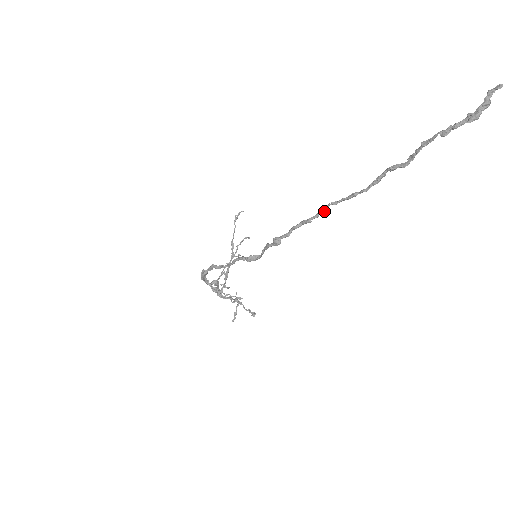
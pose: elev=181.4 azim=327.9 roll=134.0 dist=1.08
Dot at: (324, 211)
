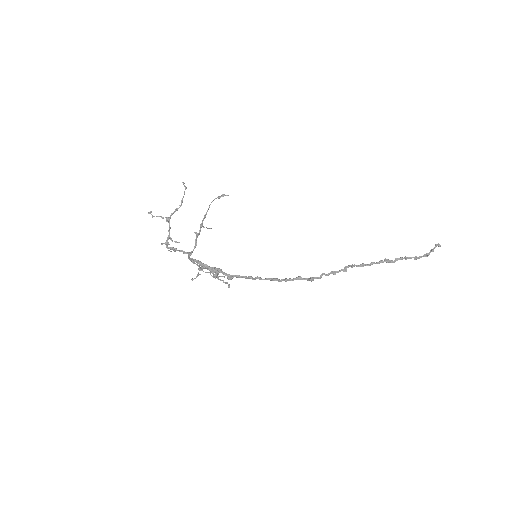
Dot at: occluded
